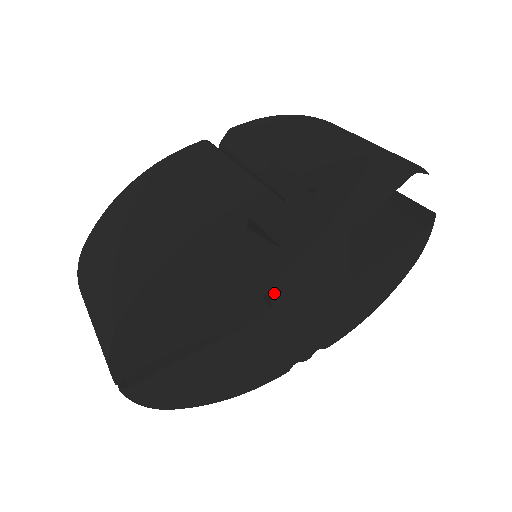
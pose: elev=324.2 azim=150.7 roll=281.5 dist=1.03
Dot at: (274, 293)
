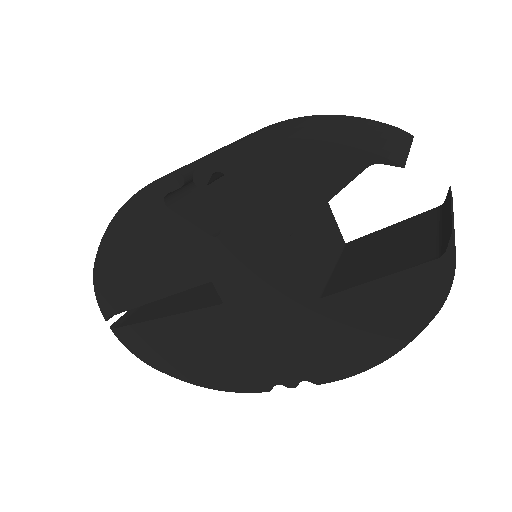
Dot at: (218, 283)
